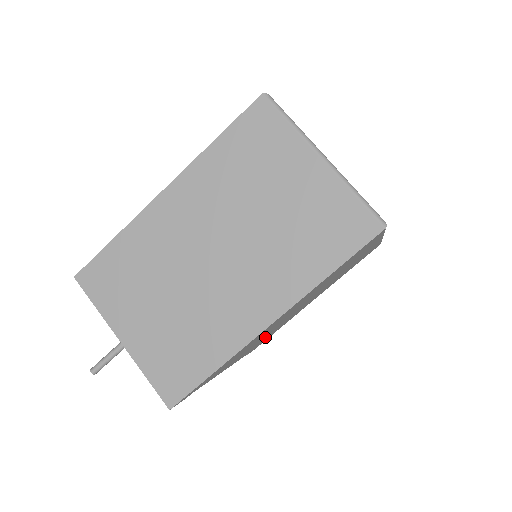
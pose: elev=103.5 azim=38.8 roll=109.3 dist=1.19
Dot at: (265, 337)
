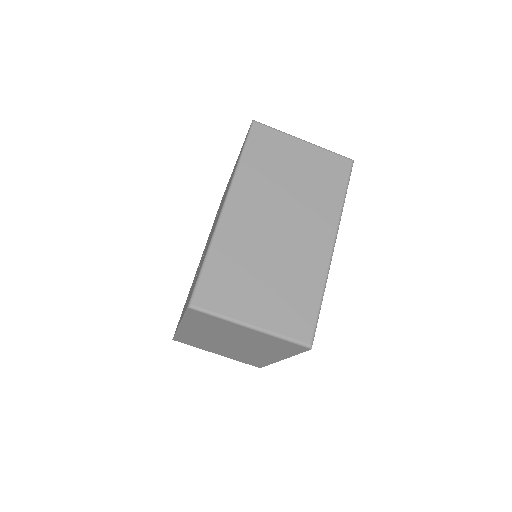
Dot at: occluded
